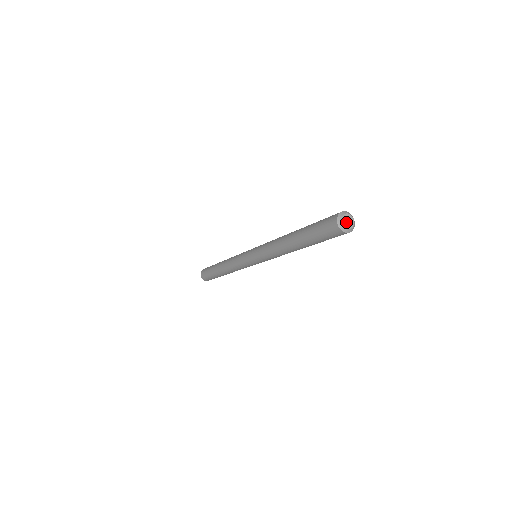
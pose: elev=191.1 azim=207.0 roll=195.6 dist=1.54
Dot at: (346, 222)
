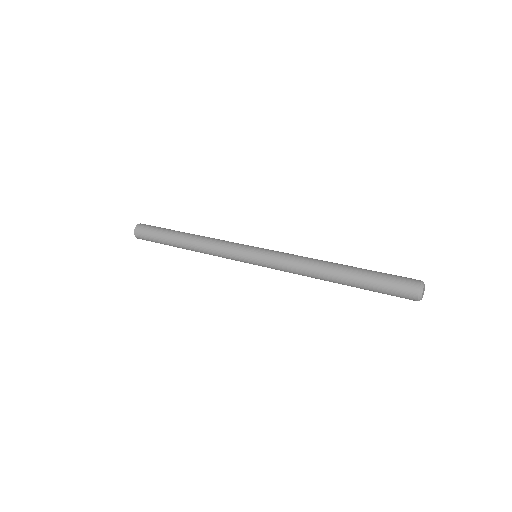
Dot at: (423, 294)
